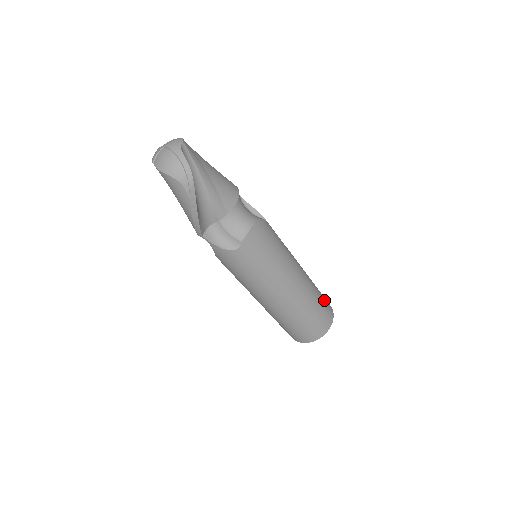
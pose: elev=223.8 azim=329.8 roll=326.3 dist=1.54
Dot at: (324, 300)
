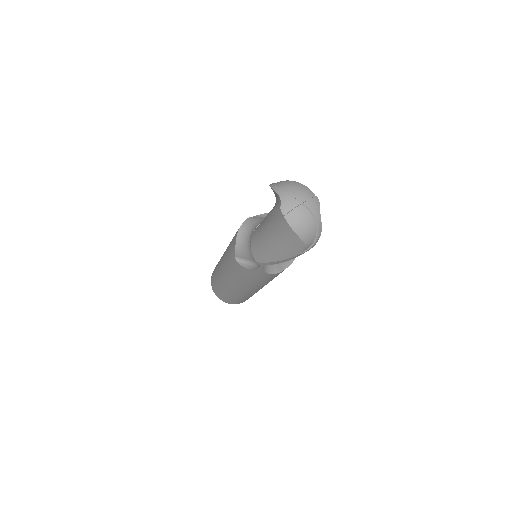
Dot at: occluded
